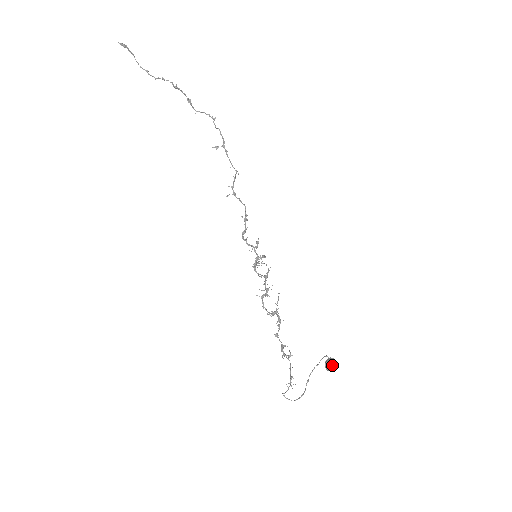
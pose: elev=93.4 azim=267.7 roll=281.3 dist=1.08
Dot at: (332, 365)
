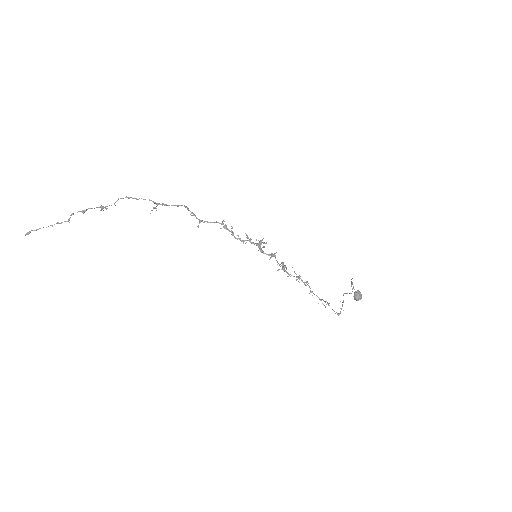
Dot at: (359, 299)
